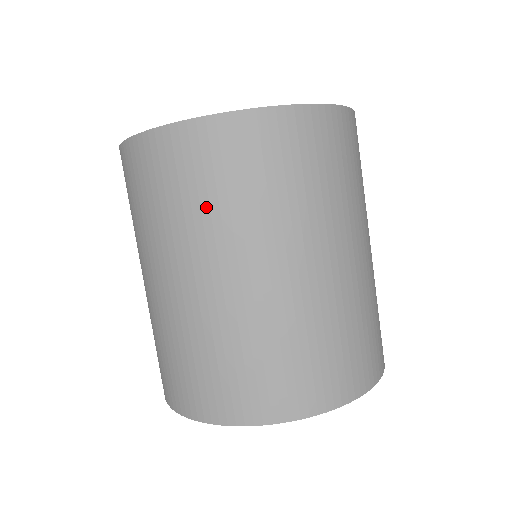
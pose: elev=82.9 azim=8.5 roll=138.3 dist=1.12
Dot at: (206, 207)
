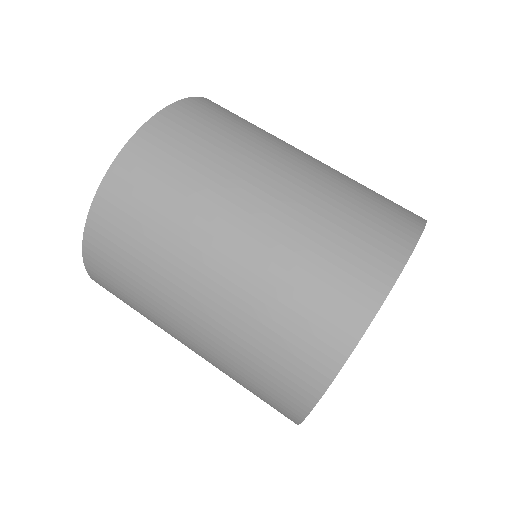
Dot at: (178, 196)
